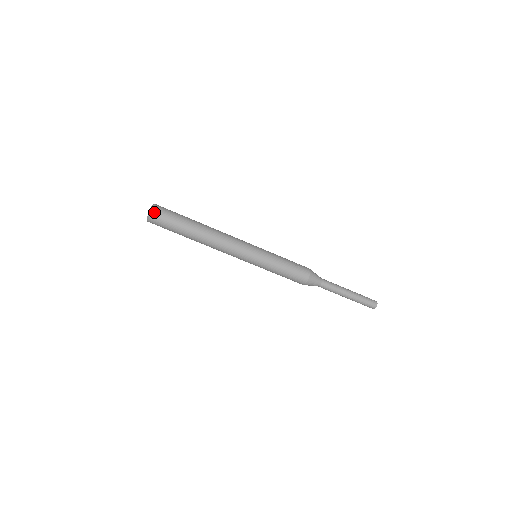
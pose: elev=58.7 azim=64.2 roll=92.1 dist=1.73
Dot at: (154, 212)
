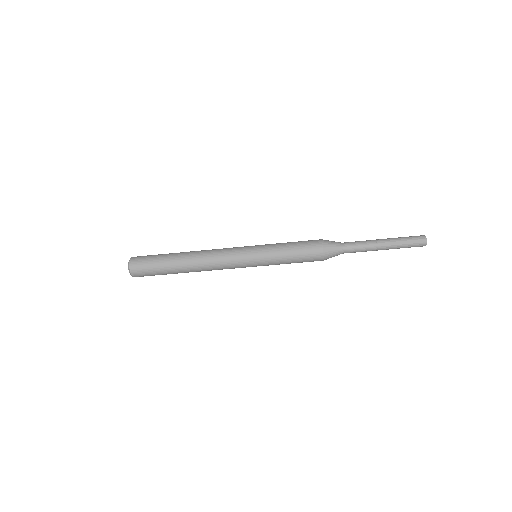
Dot at: (134, 275)
